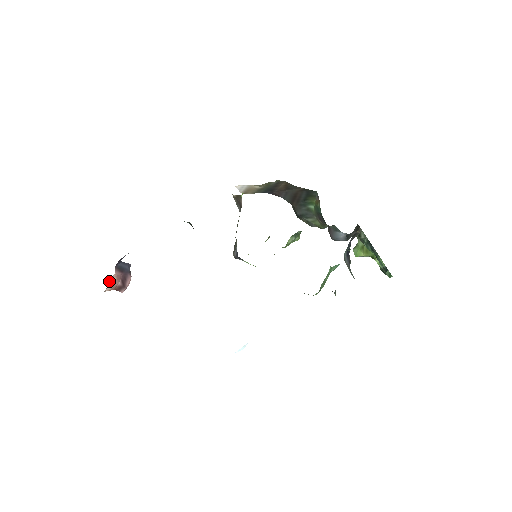
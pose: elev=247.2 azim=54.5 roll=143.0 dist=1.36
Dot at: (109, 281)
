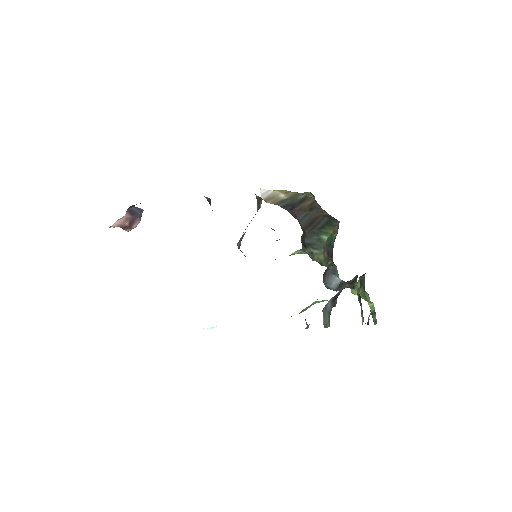
Dot at: occluded
